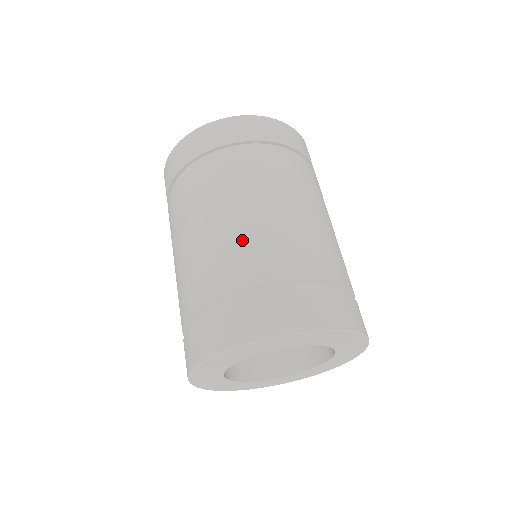
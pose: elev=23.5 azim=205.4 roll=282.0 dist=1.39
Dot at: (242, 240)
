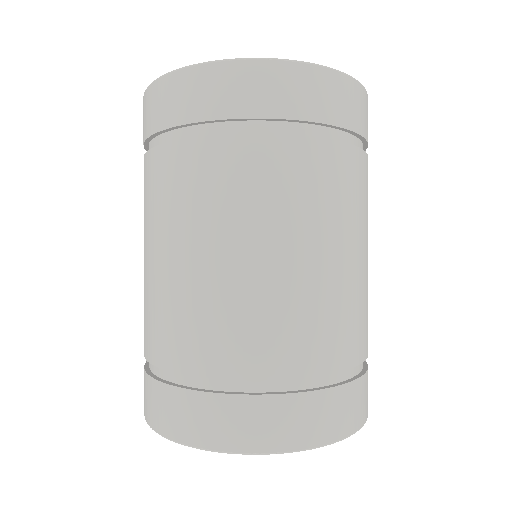
Dot at: (151, 297)
